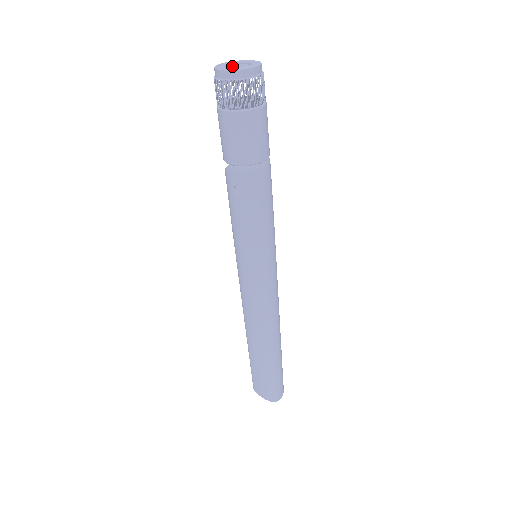
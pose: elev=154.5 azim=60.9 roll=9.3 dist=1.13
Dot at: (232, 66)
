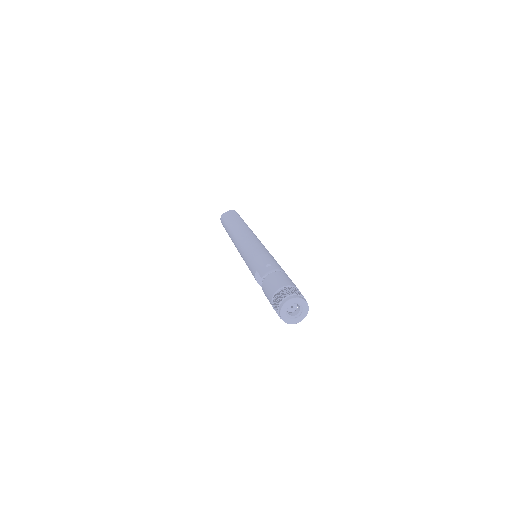
Dot at: occluded
